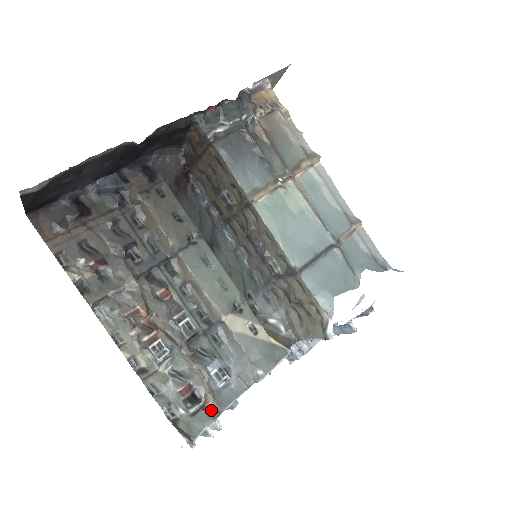
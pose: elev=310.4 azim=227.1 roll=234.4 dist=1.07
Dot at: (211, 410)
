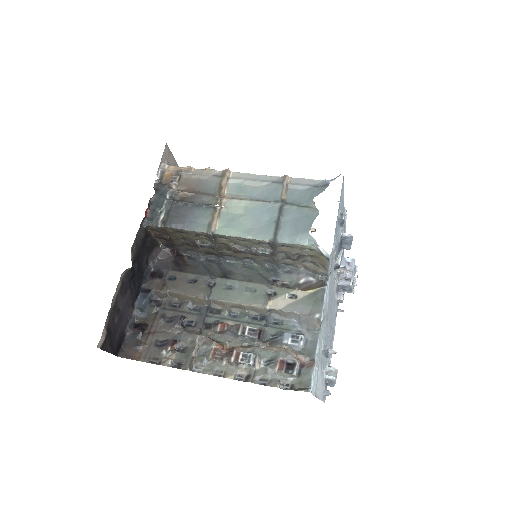
Dot at: (308, 363)
